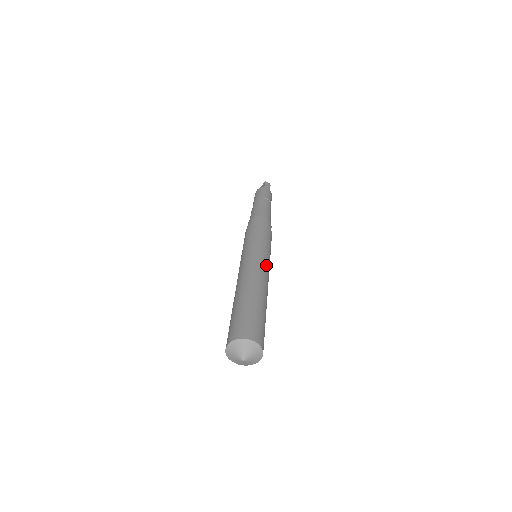
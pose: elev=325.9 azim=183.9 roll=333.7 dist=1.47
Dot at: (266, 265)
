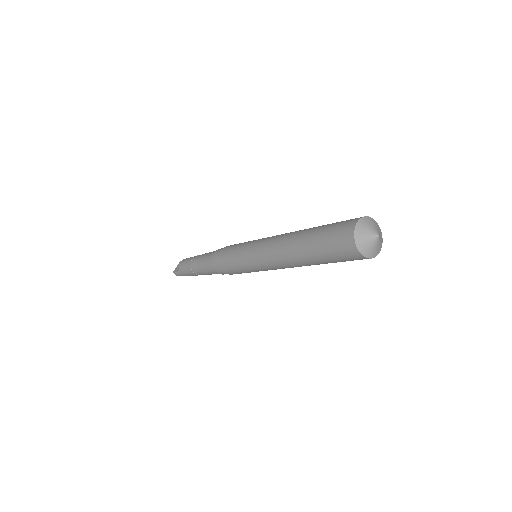
Dot at: occluded
